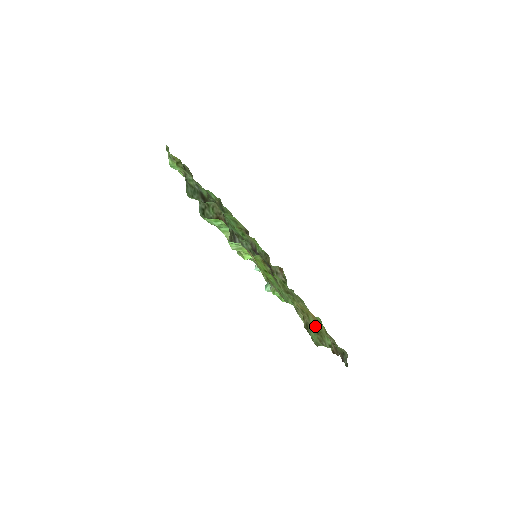
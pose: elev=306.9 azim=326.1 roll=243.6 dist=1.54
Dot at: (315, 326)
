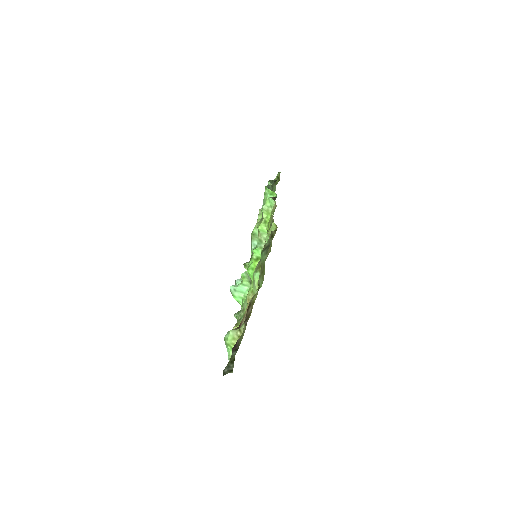
Dot at: occluded
